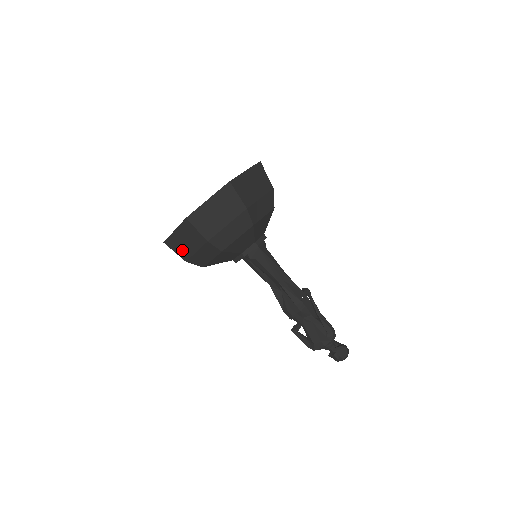
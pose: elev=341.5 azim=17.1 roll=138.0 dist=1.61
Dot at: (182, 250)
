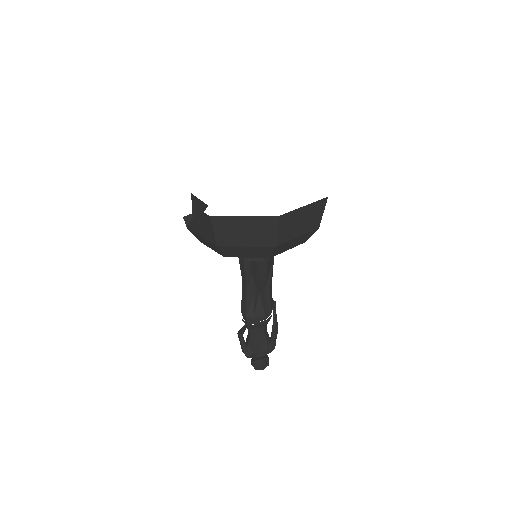
Dot at: (228, 235)
